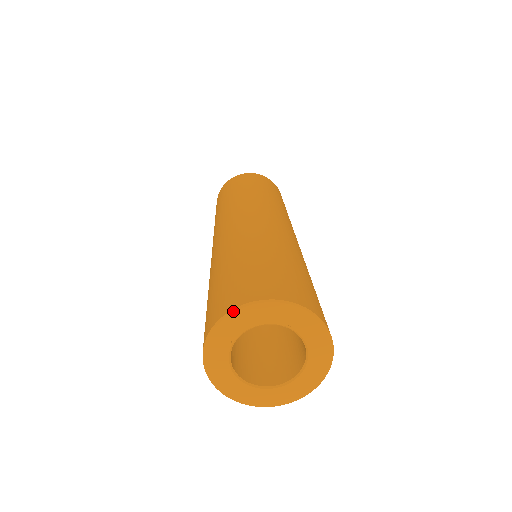
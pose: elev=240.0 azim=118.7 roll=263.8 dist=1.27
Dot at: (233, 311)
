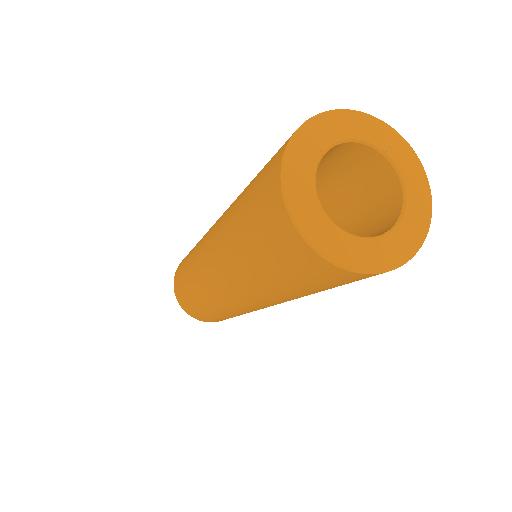
Dot at: (327, 111)
